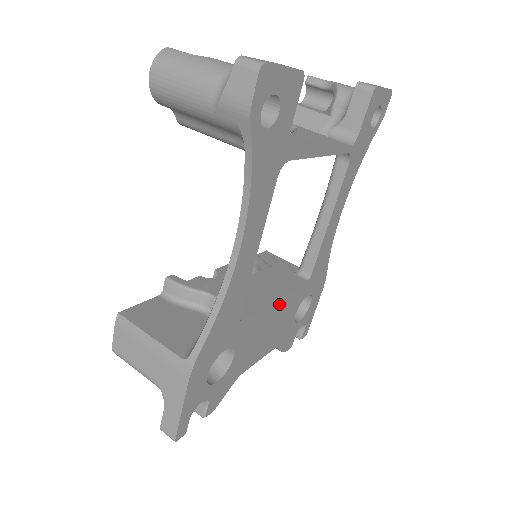
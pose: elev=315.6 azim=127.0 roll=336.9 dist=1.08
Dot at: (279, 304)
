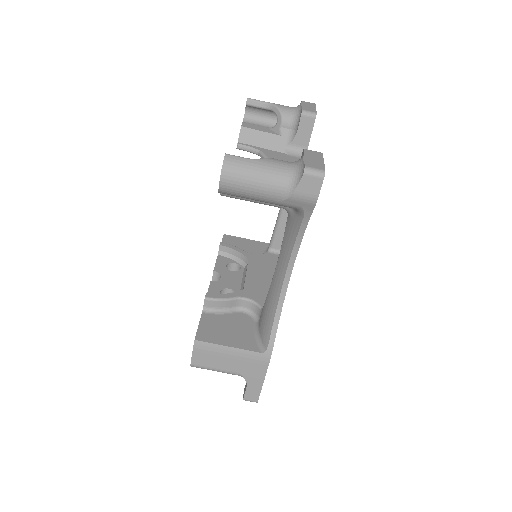
Dot at: occluded
